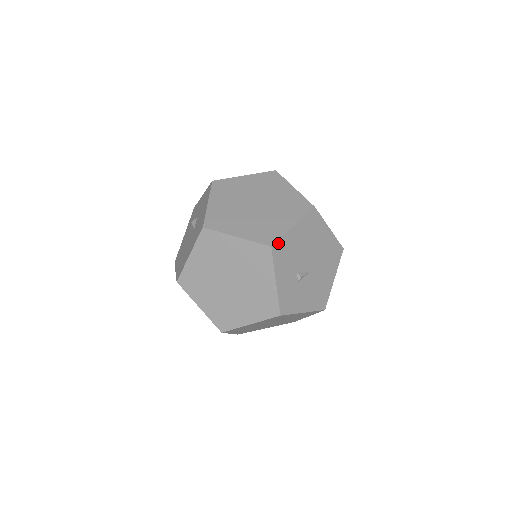
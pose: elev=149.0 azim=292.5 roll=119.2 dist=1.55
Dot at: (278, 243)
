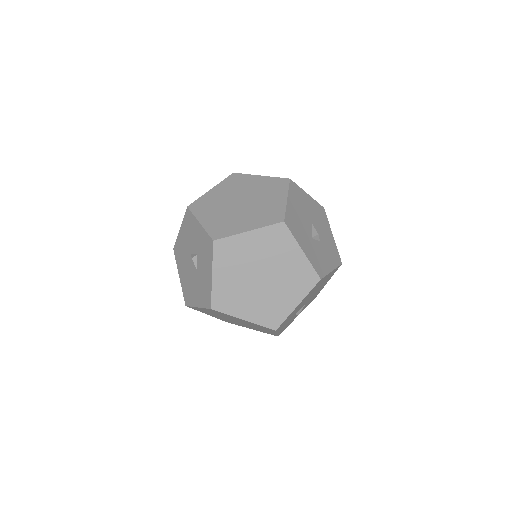
Dot at: occluded
